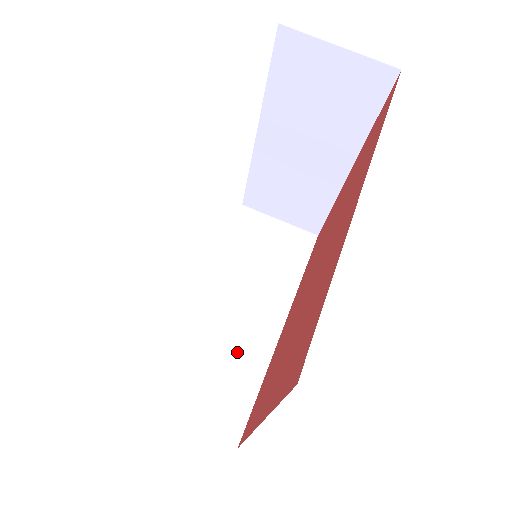
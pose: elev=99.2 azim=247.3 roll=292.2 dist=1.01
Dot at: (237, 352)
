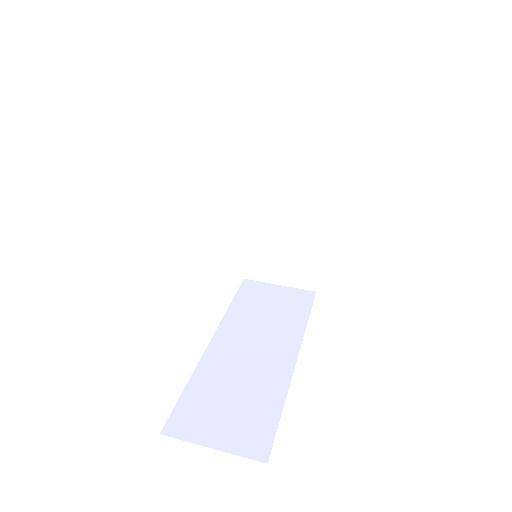
Dot at: (255, 381)
